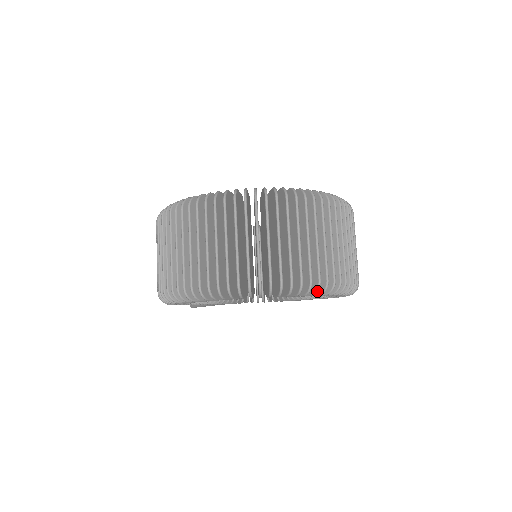
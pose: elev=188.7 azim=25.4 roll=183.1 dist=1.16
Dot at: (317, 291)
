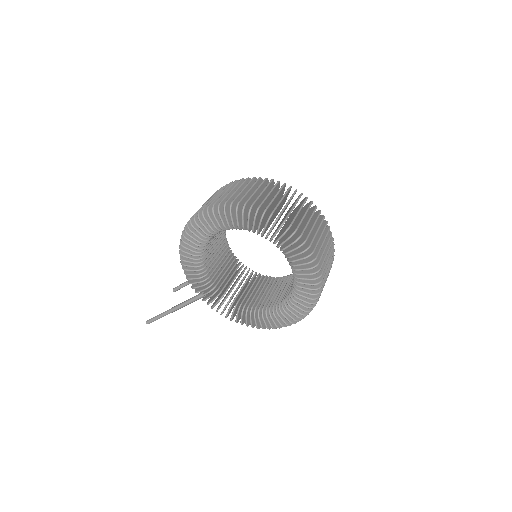
Dot at: (306, 250)
